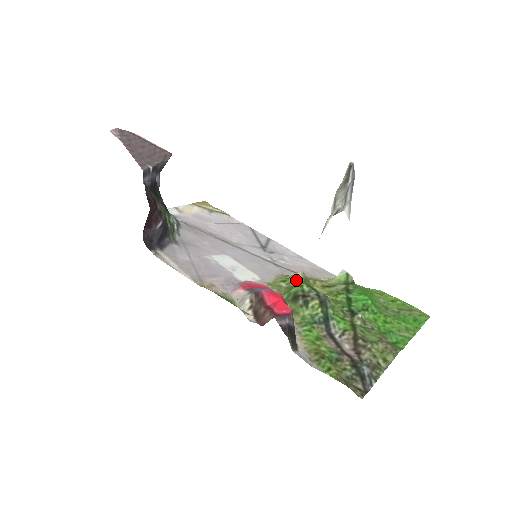
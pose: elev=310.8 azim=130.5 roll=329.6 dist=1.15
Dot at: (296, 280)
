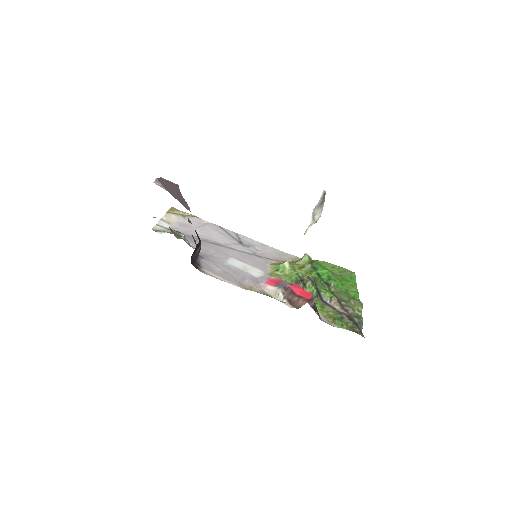
Dot at: (287, 269)
